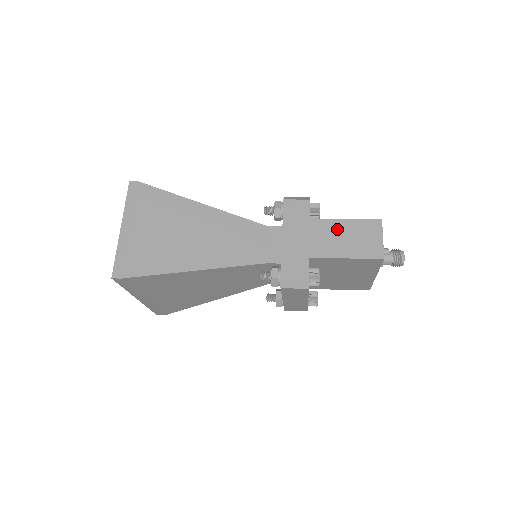
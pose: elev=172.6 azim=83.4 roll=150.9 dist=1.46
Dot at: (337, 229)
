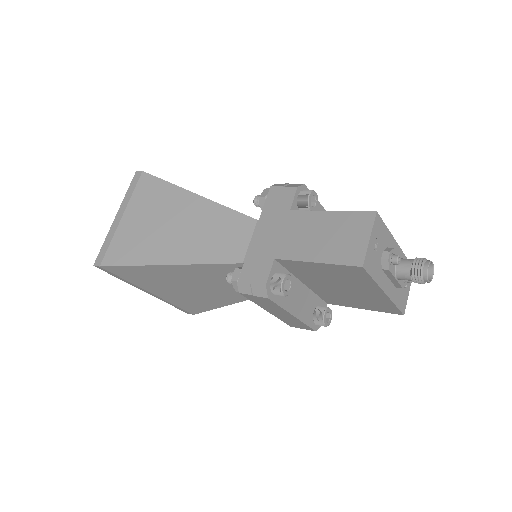
Dot at: (316, 223)
